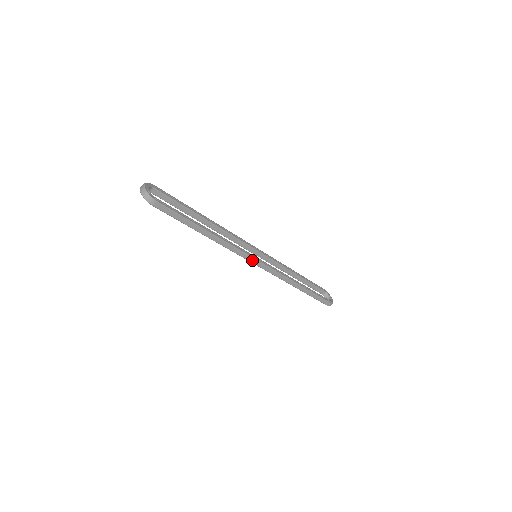
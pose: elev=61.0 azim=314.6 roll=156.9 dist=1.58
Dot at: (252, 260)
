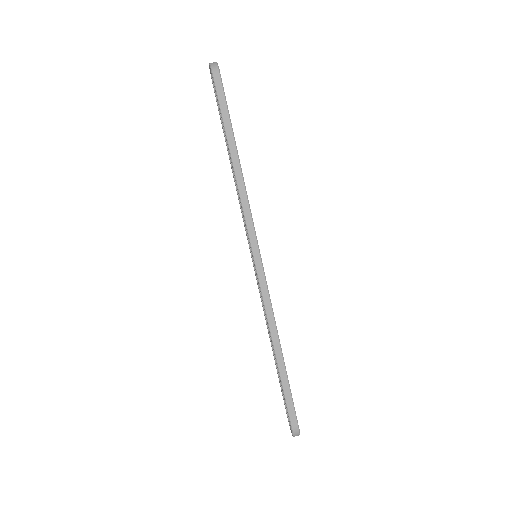
Dot at: (254, 243)
